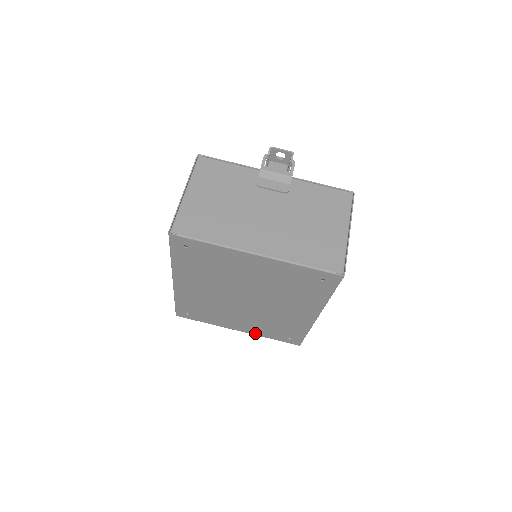
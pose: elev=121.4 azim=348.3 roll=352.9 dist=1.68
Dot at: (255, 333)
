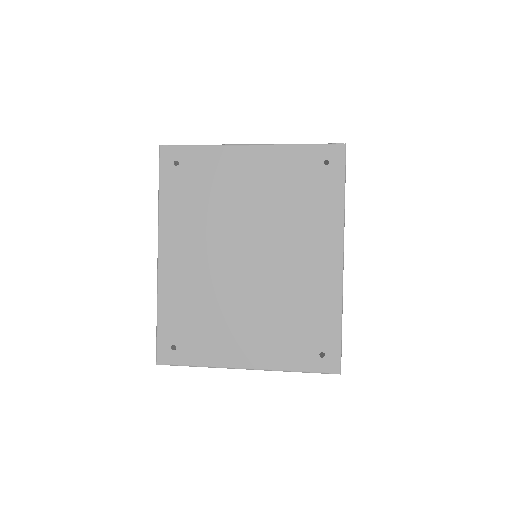
Dot at: (271, 363)
